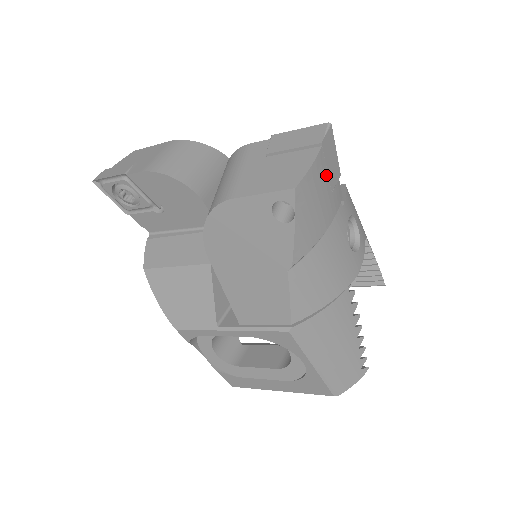
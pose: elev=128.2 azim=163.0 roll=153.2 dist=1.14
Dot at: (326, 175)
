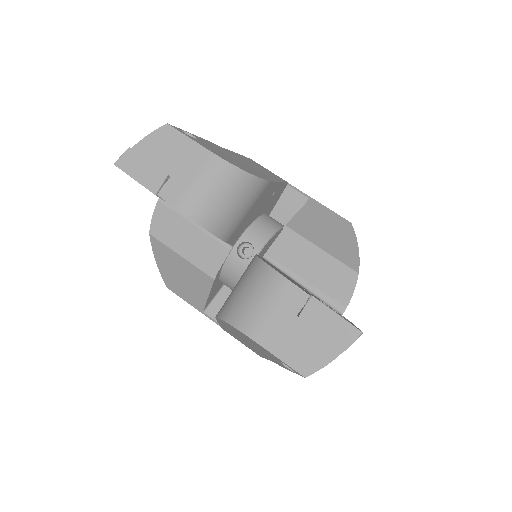
Dot at: occluded
